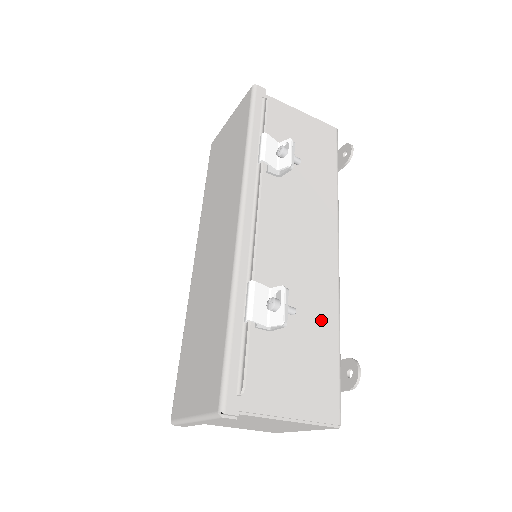
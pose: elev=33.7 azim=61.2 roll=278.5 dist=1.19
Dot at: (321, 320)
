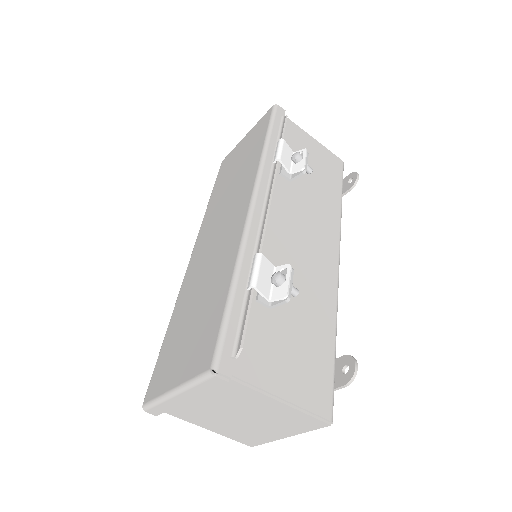
Dot at: (319, 315)
